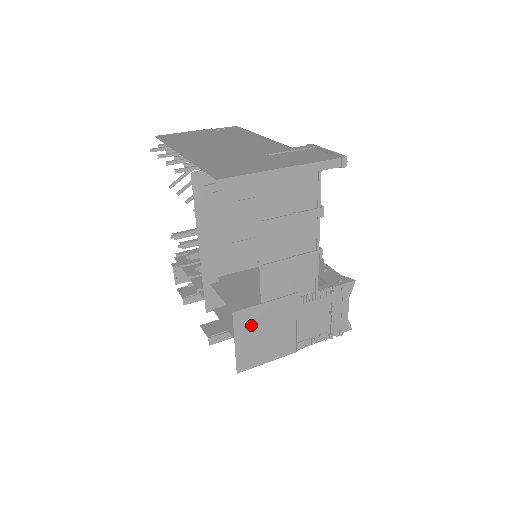
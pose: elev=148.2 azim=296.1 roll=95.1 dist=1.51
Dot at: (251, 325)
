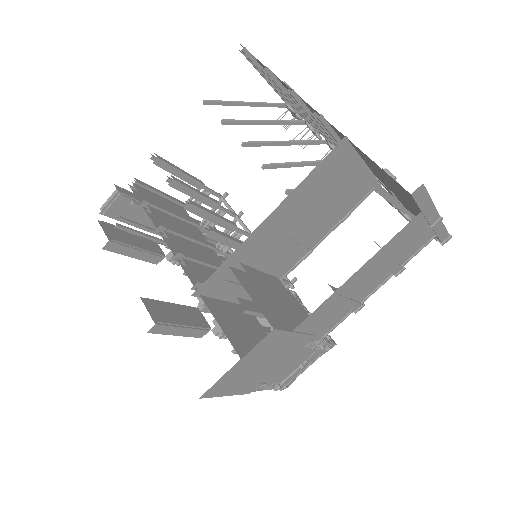
Dot at: (265, 350)
